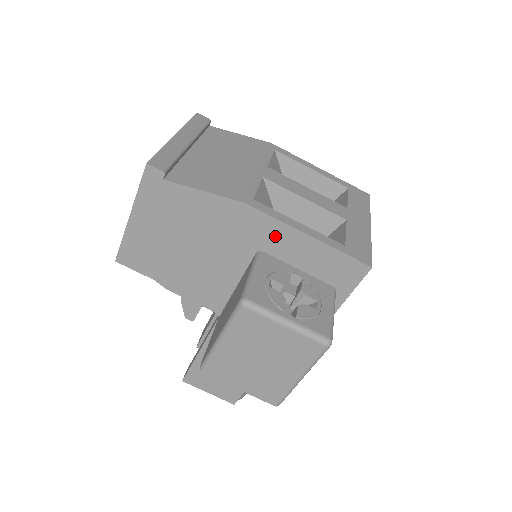
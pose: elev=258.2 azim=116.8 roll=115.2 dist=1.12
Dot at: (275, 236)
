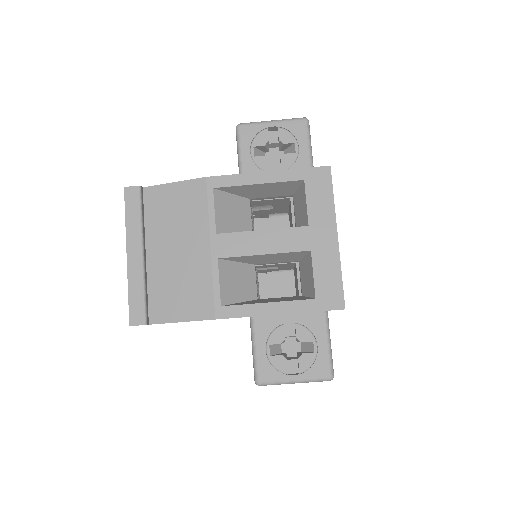
Dot at: occluded
